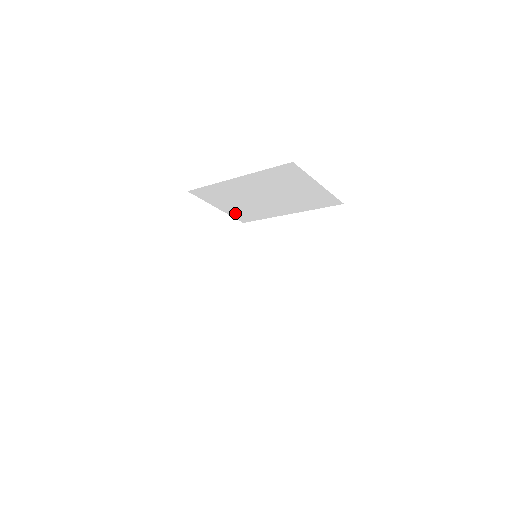
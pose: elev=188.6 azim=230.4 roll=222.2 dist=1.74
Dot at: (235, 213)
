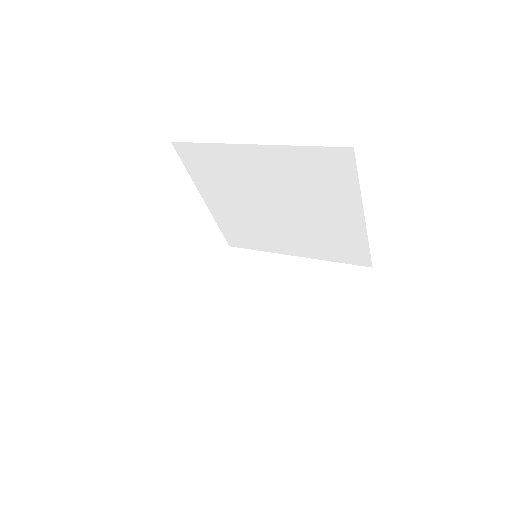
Dot at: occluded
